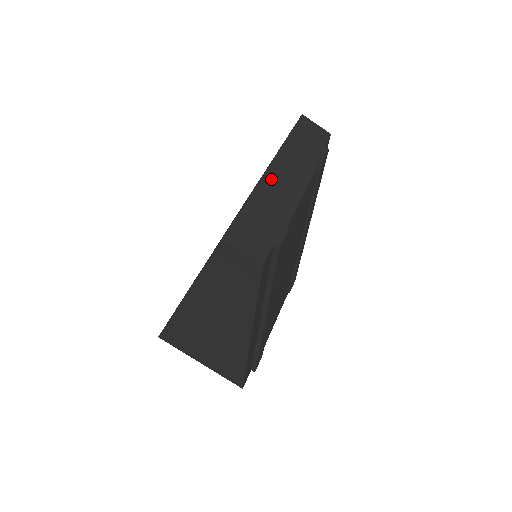
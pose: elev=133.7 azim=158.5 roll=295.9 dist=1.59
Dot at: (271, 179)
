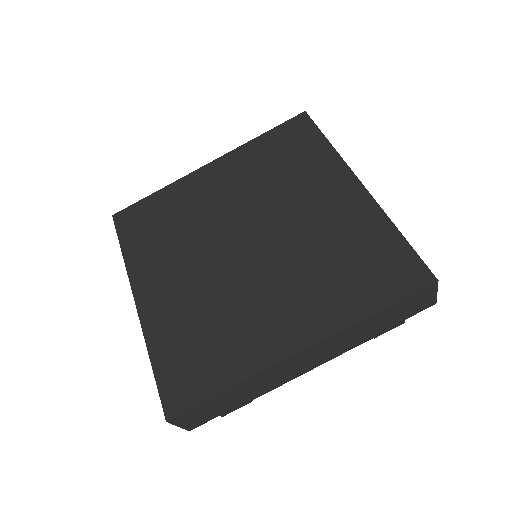
Dot at: (287, 364)
